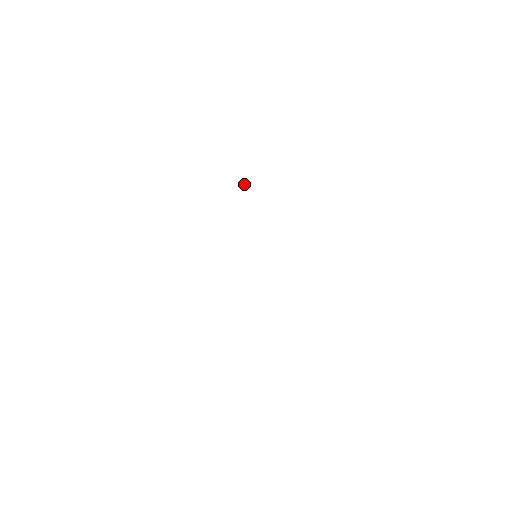
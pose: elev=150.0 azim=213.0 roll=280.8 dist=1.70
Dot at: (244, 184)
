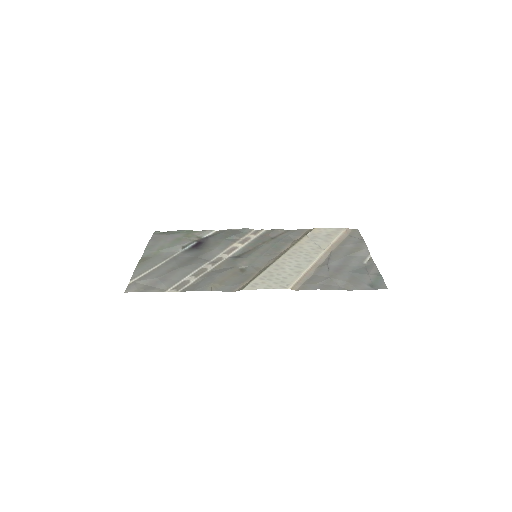
Dot at: (211, 290)
